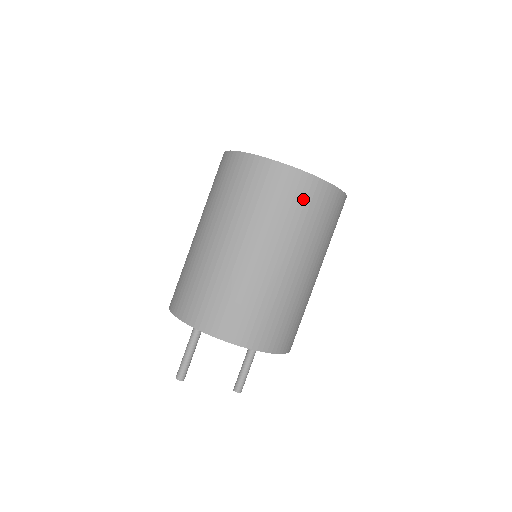
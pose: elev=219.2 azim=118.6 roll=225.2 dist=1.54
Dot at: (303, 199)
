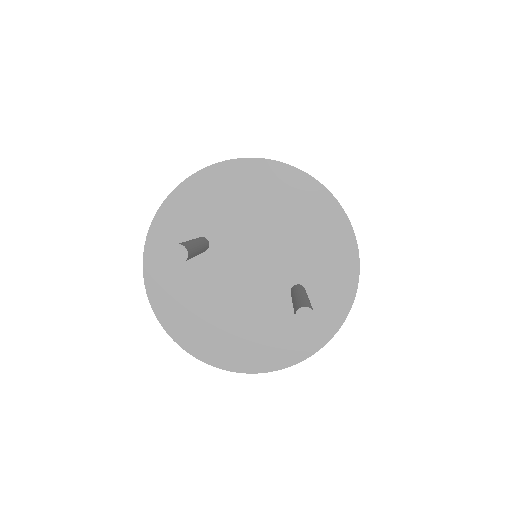
Dot at: occluded
